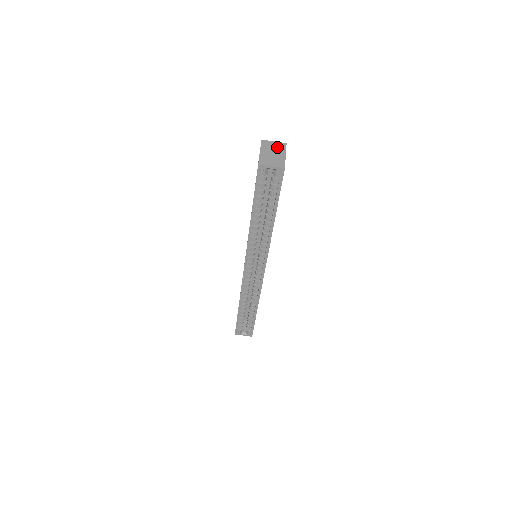
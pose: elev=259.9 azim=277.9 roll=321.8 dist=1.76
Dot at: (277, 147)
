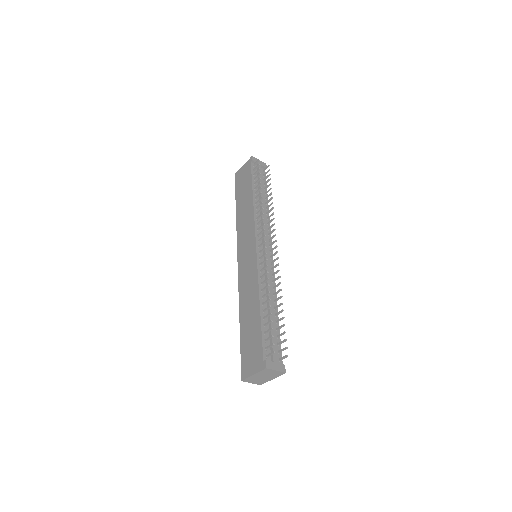
Dot at: (273, 374)
